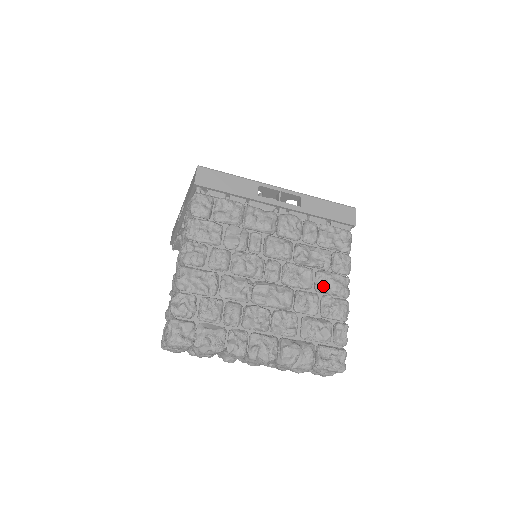
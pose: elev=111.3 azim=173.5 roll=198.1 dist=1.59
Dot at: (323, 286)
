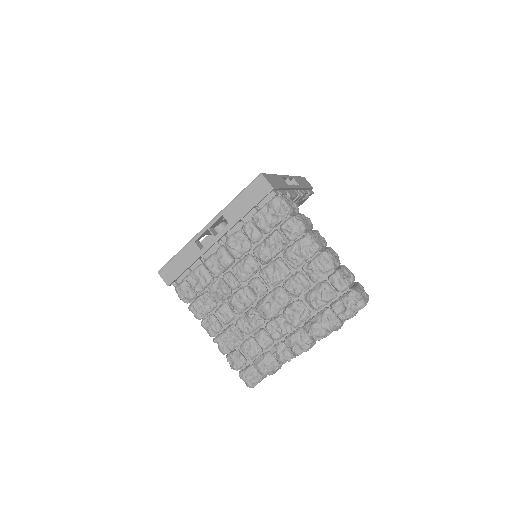
Dot at: (295, 262)
